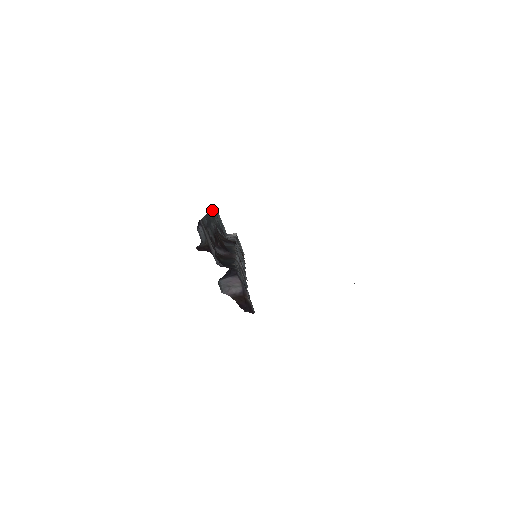
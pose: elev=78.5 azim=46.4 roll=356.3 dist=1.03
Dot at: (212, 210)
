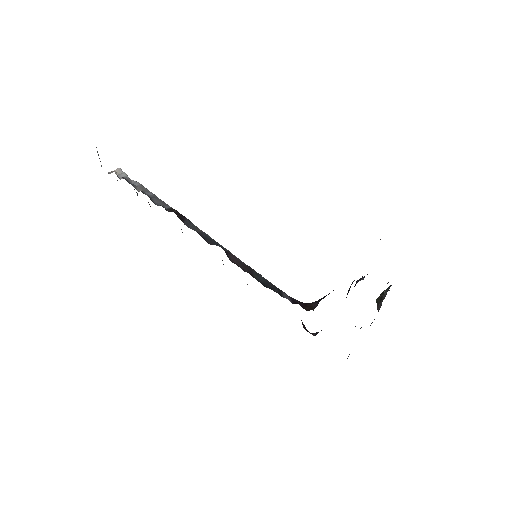
Dot at: occluded
